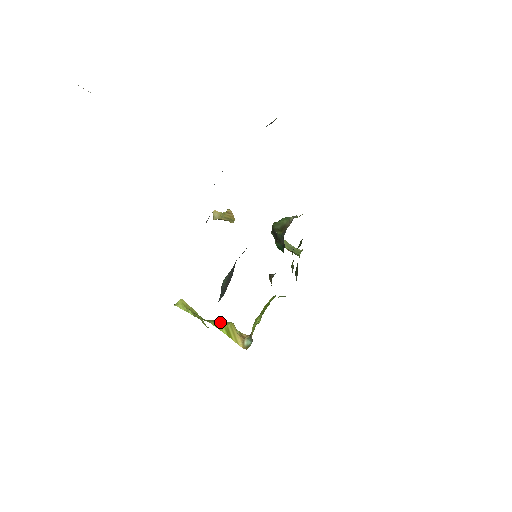
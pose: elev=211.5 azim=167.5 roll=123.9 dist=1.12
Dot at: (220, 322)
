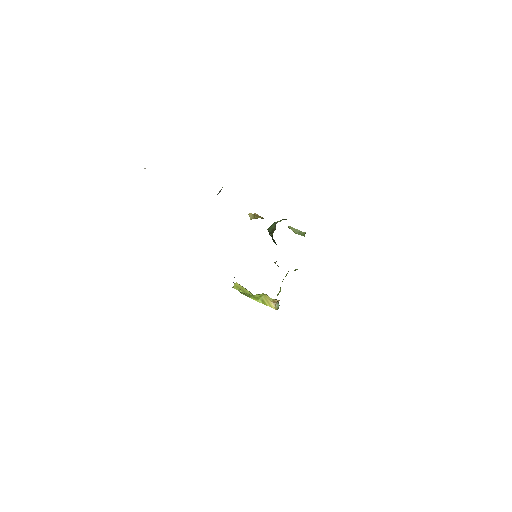
Dot at: (257, 296)
